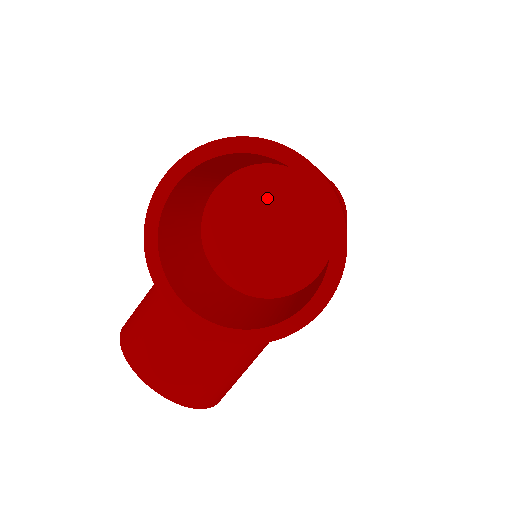
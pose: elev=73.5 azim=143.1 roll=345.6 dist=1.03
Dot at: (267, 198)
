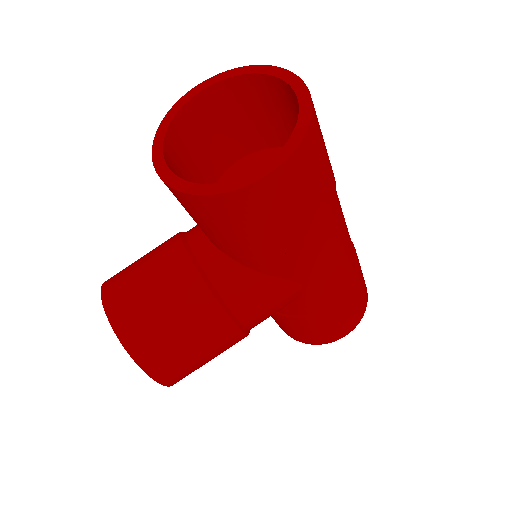
Dot at: occluded
